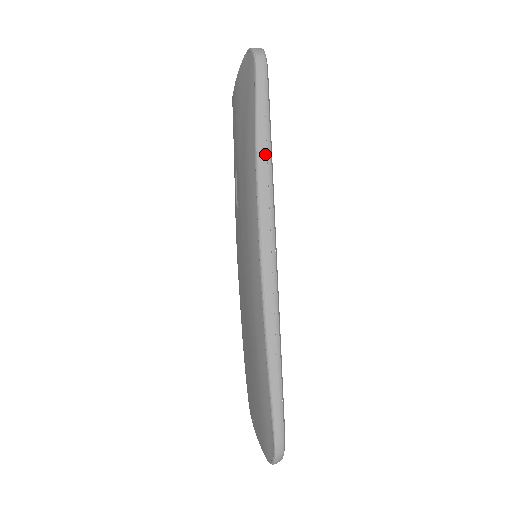
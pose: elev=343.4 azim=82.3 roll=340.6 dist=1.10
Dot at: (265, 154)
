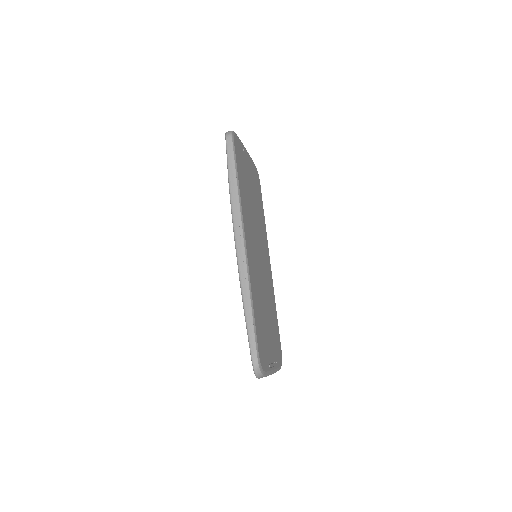
Dot at: (234, 190)
